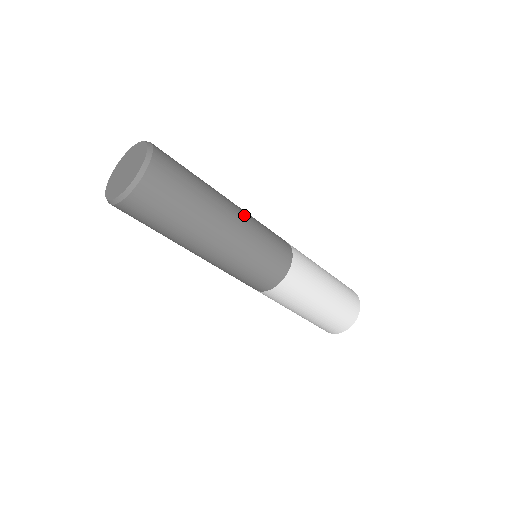
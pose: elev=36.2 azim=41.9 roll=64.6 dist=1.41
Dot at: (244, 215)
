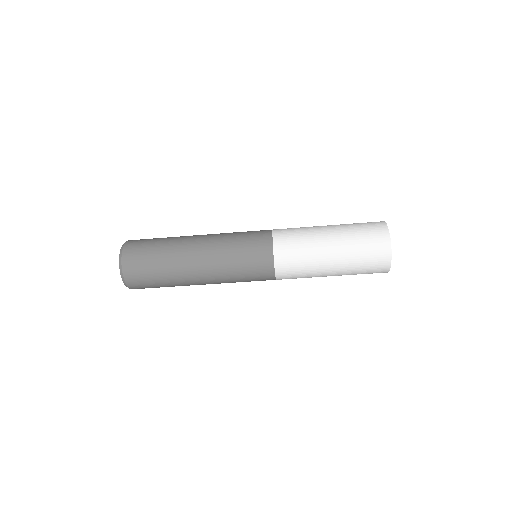
Dot at: (211, 240)
